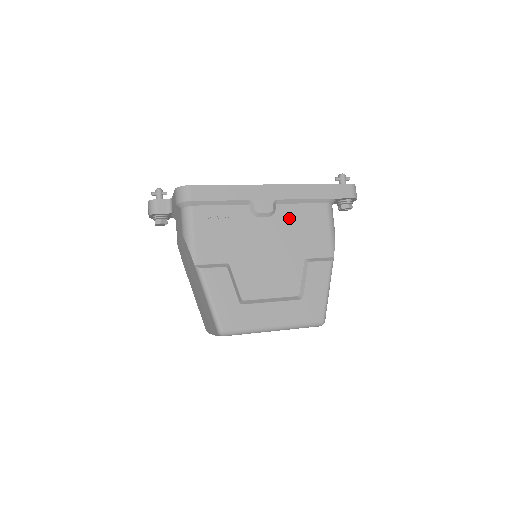
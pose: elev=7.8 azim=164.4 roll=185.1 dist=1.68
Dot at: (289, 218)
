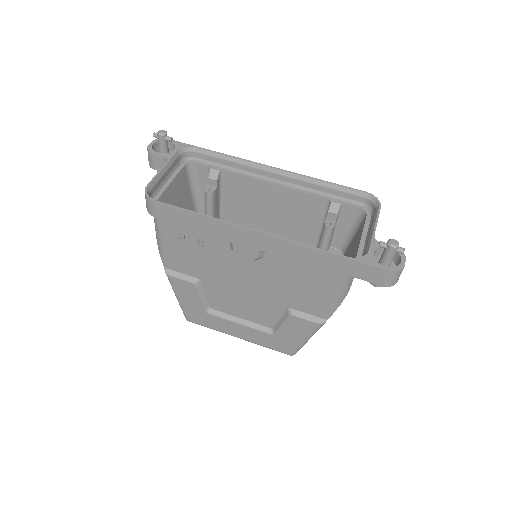
Dot at: (280, 269)
